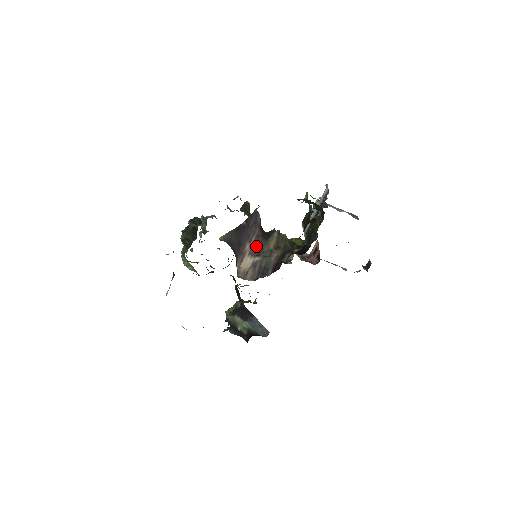
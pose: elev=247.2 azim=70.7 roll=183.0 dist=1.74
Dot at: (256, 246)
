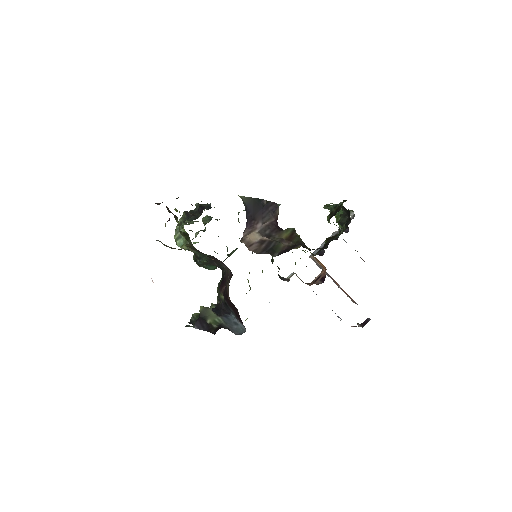
Dot at: (268, 230)
